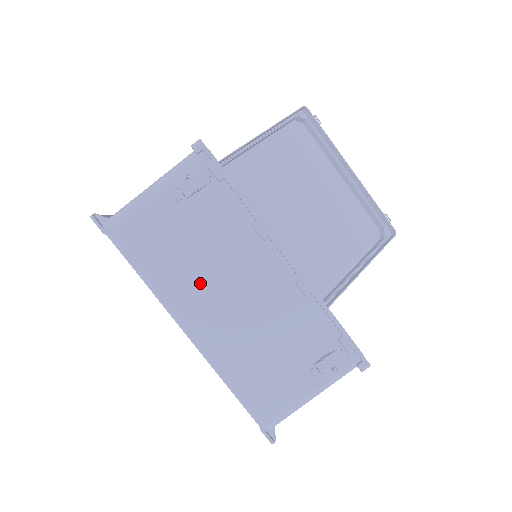
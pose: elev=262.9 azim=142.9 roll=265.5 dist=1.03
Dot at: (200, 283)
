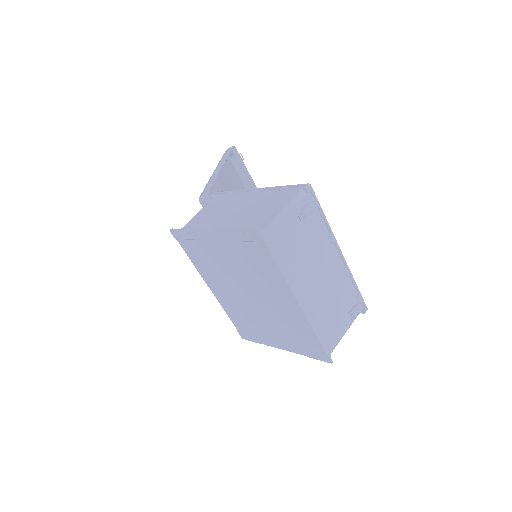
Dot at: (307, 271)
